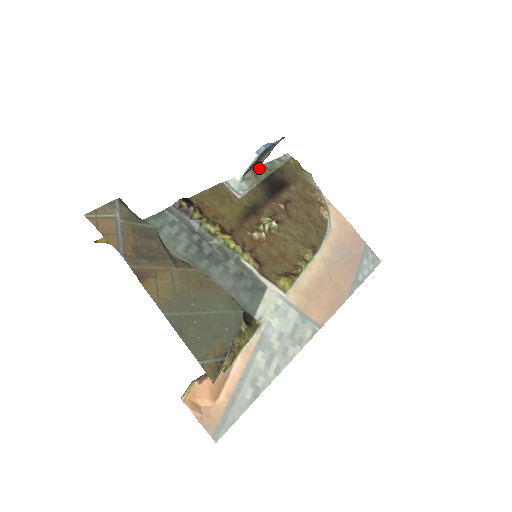
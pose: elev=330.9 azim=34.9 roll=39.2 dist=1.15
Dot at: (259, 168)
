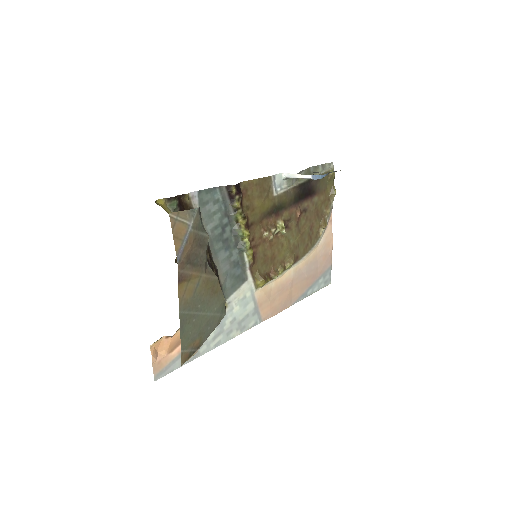
Dot at: (305, 170)
